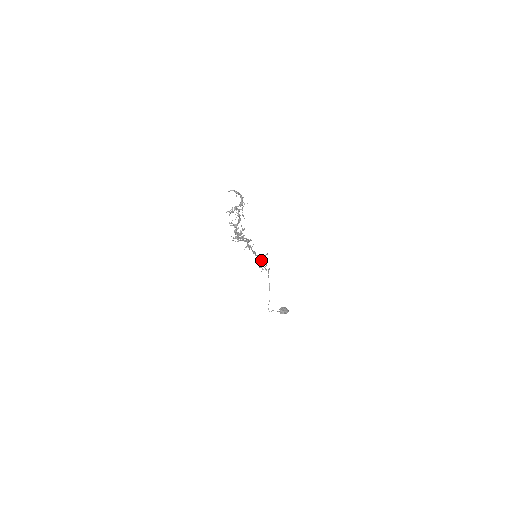
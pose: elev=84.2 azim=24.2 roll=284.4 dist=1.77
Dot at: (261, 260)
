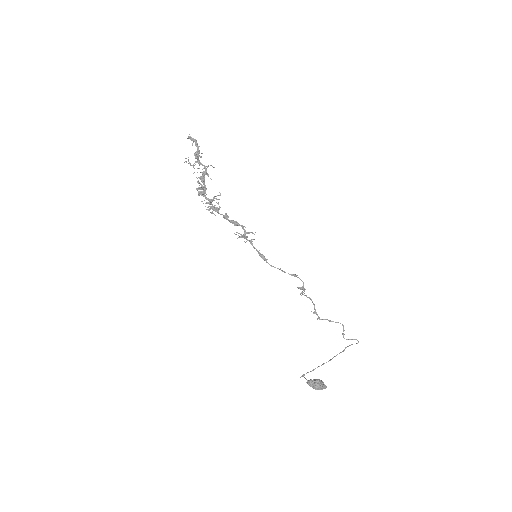
Dot at: (306, 295)
